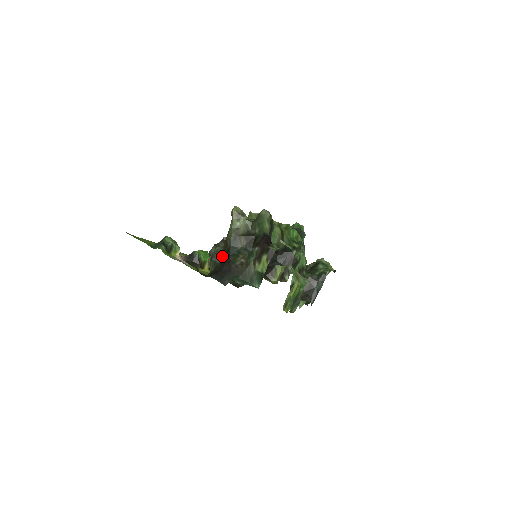
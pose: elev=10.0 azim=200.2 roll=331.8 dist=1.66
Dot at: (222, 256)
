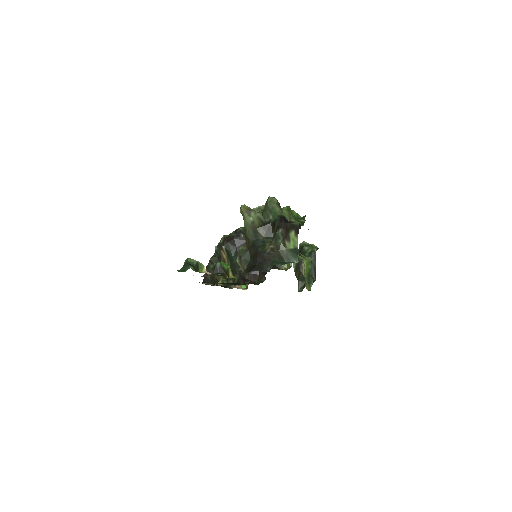
Dot at: (249, 252)
